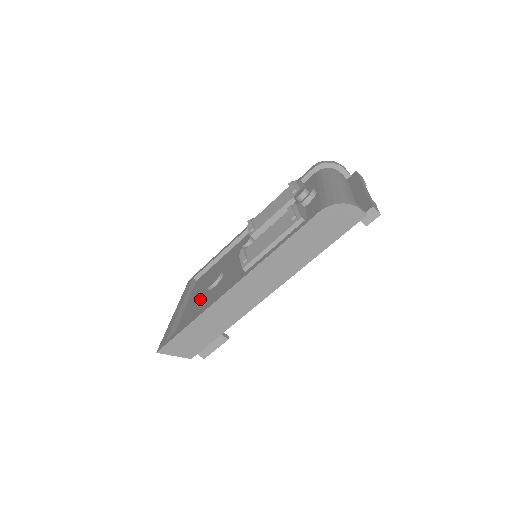
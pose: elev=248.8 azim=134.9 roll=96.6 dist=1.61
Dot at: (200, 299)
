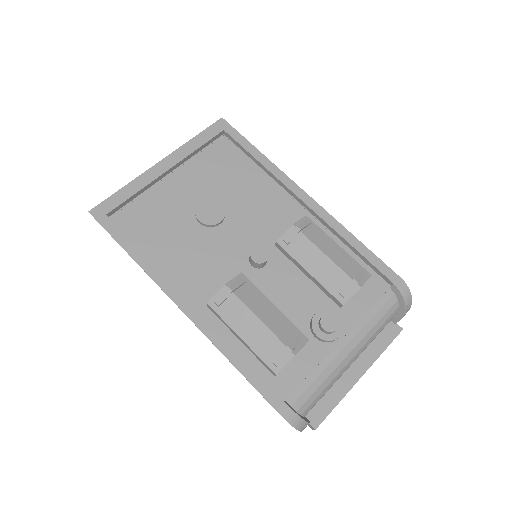
Dot at: (180, 206)
